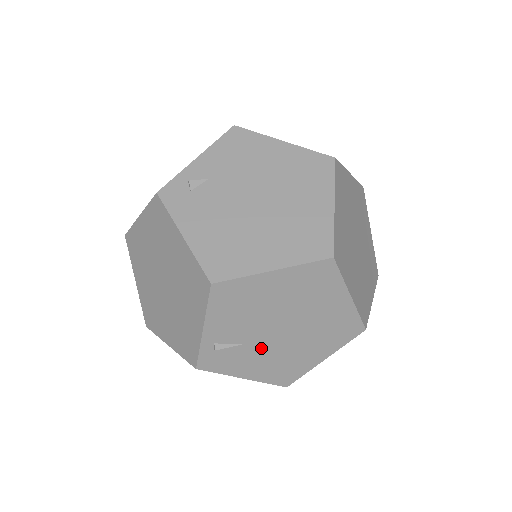
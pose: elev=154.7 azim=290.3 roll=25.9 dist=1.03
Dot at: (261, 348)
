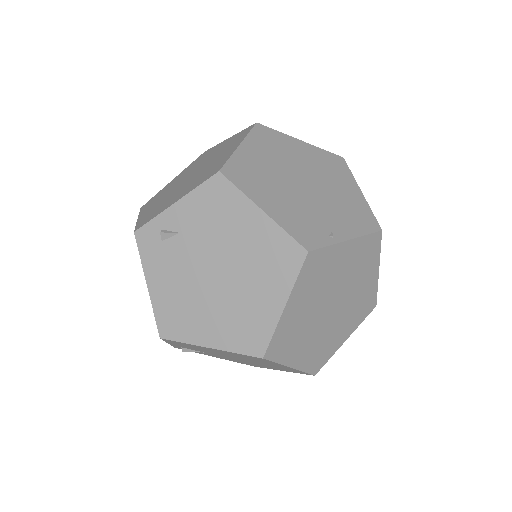
Dot at: (222, 356)
